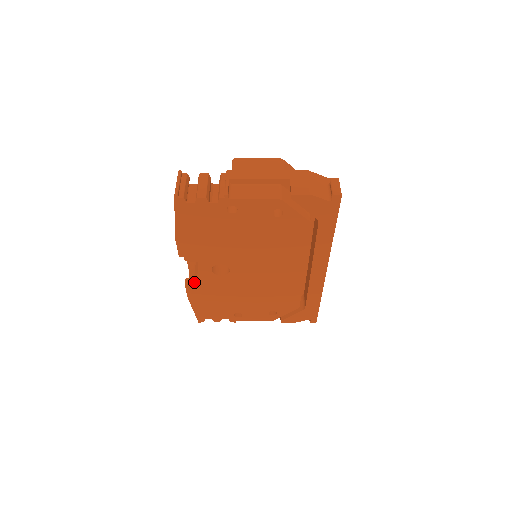
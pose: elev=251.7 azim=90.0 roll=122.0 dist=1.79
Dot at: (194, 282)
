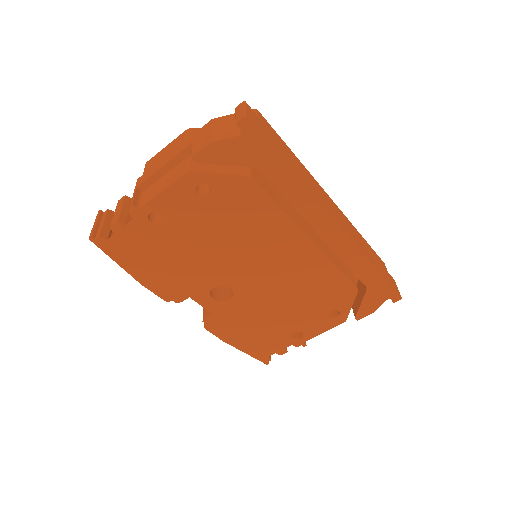
Dot at: (212, 322)
